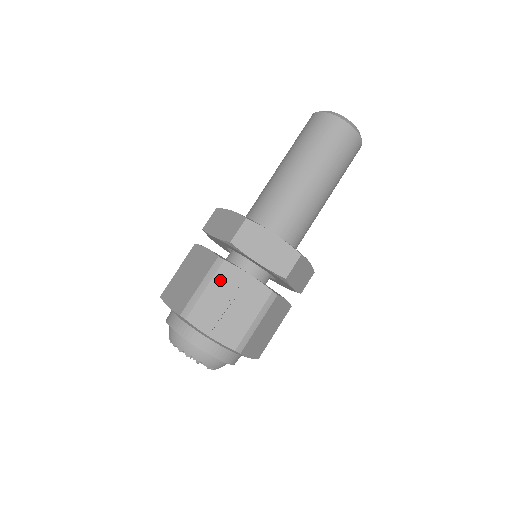
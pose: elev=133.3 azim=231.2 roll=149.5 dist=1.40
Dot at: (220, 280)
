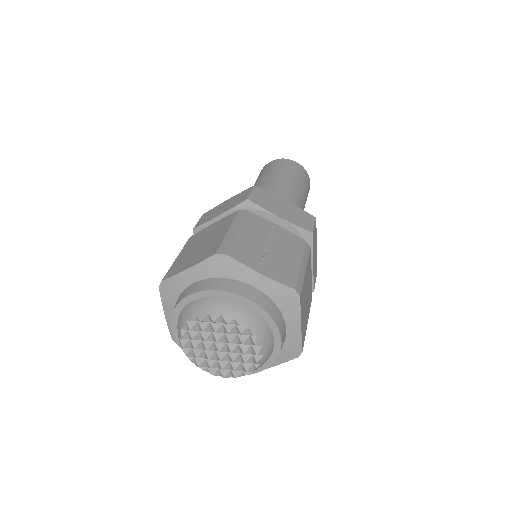
Dot at: (250, 225)
